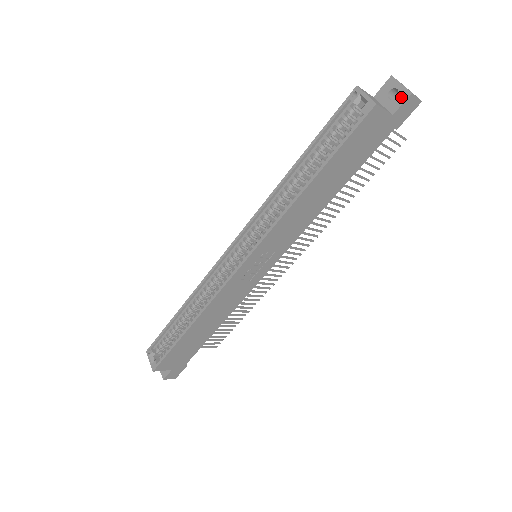
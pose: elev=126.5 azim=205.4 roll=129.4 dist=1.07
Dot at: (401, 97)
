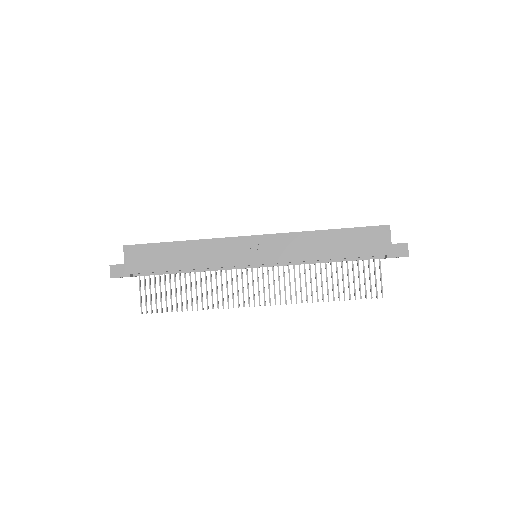
Dot at: (401, 243)
